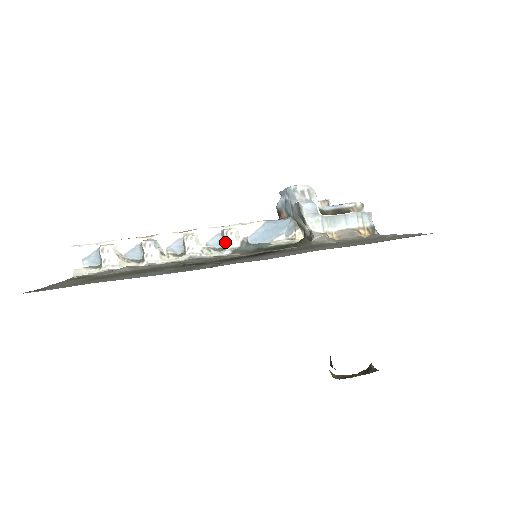
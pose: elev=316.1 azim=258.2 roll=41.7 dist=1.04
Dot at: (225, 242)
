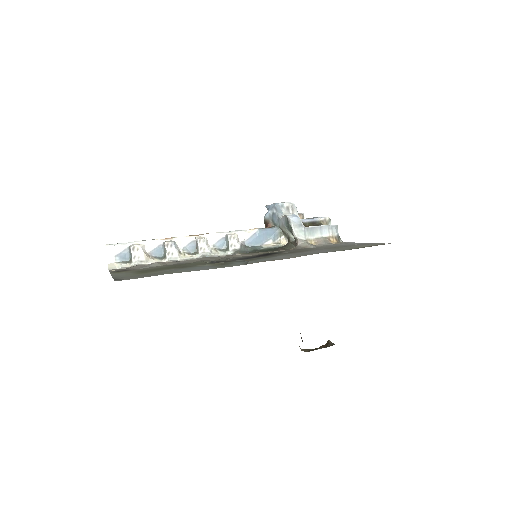
Dot at: (229, 244)
